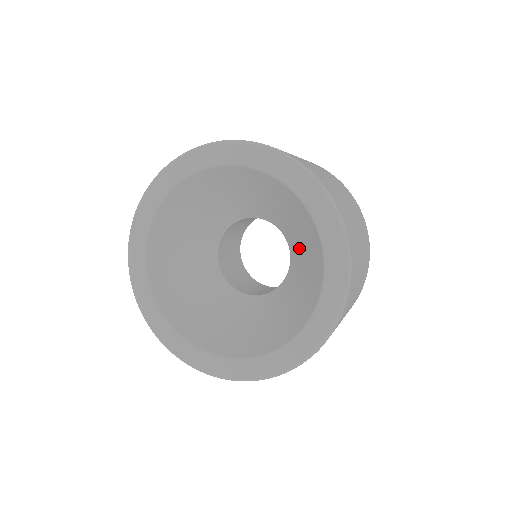
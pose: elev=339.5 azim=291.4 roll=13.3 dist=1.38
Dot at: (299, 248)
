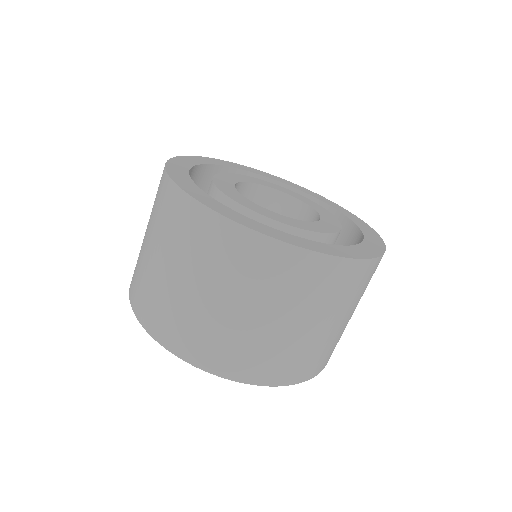
Dot at: occluded
